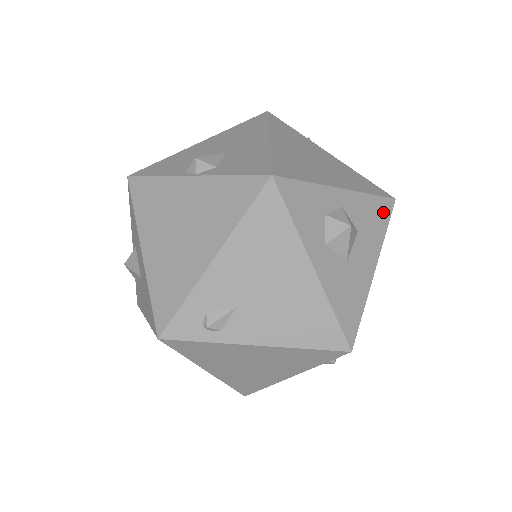
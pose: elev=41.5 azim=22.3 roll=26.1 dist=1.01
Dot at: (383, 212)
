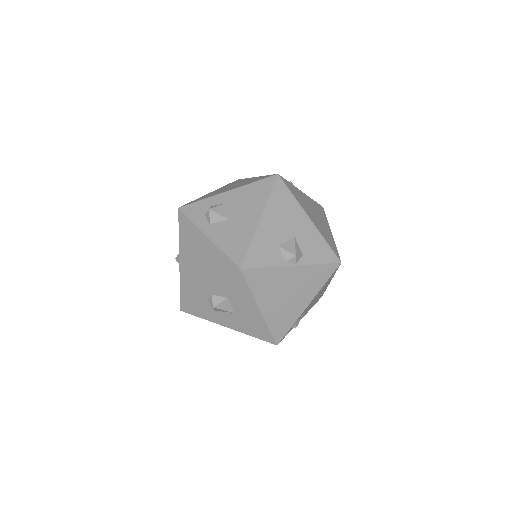
Dot at: occluded
